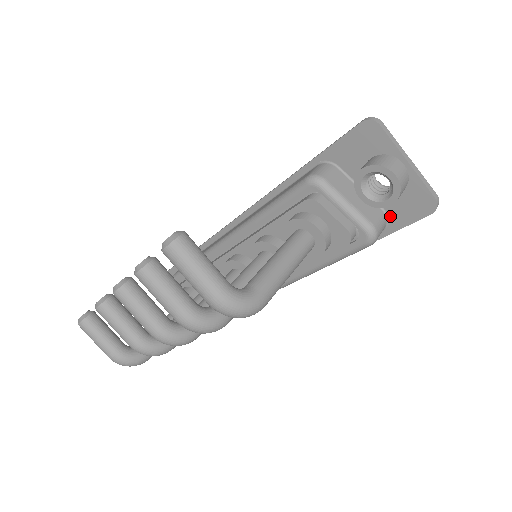
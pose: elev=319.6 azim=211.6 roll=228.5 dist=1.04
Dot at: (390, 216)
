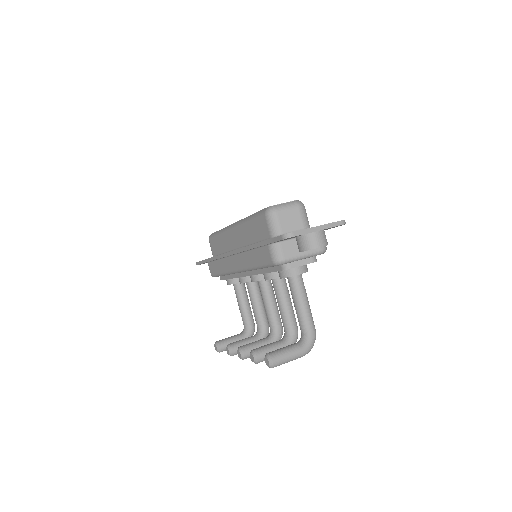
Dot at: occluded
